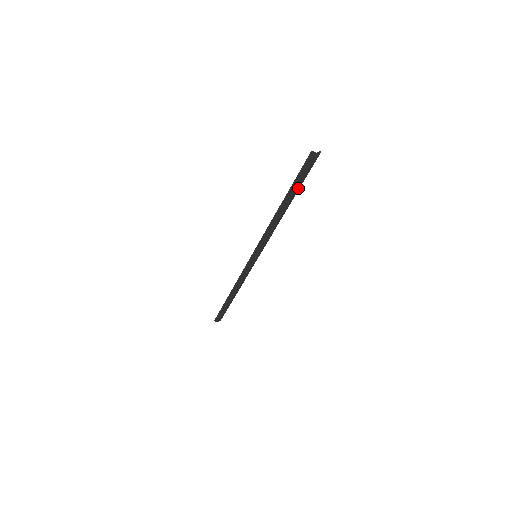
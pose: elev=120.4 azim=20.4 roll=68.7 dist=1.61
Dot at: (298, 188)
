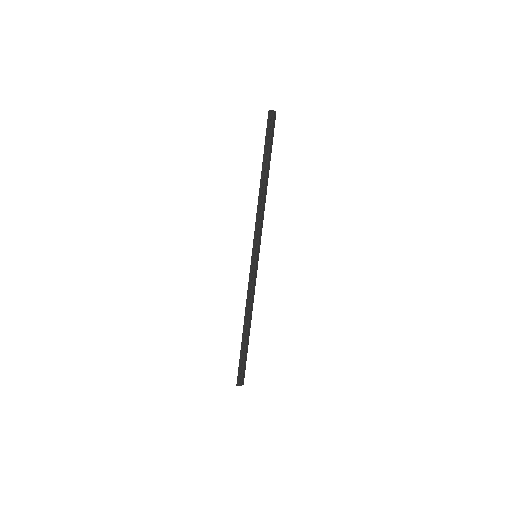
Dot at: (270, 155)
